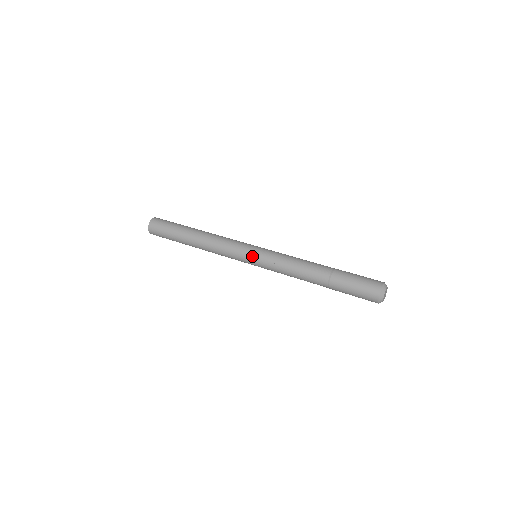
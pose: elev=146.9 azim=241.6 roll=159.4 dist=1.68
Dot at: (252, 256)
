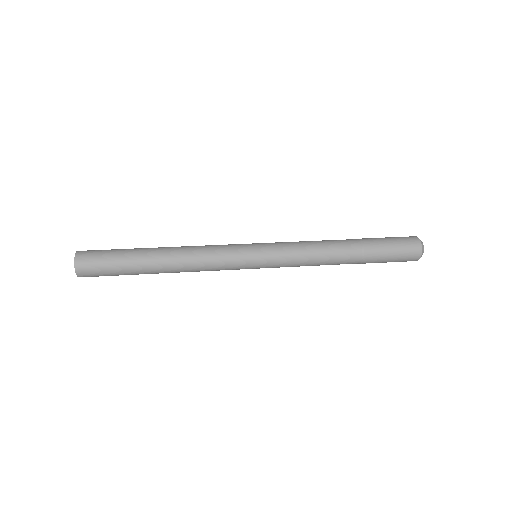
Dot at: (258, 261)
